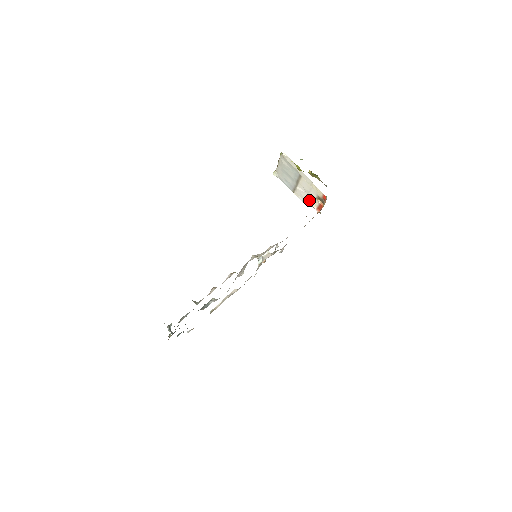
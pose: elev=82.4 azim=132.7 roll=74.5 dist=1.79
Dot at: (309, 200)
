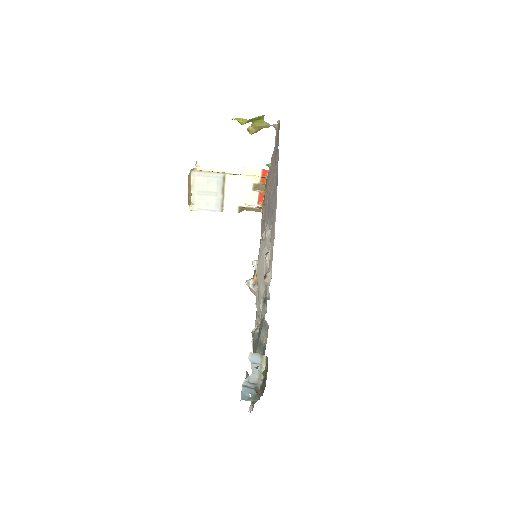
Dot at: (244, 202)
